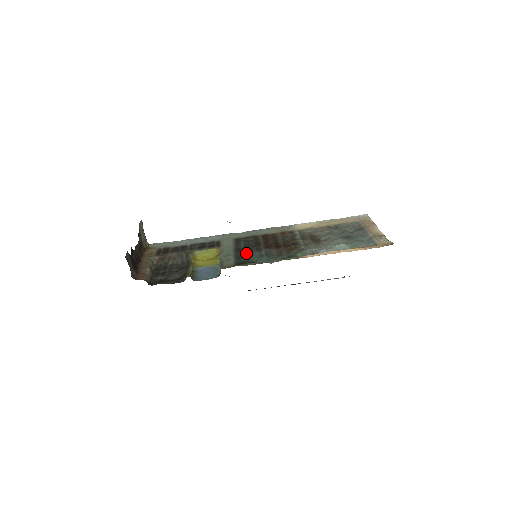
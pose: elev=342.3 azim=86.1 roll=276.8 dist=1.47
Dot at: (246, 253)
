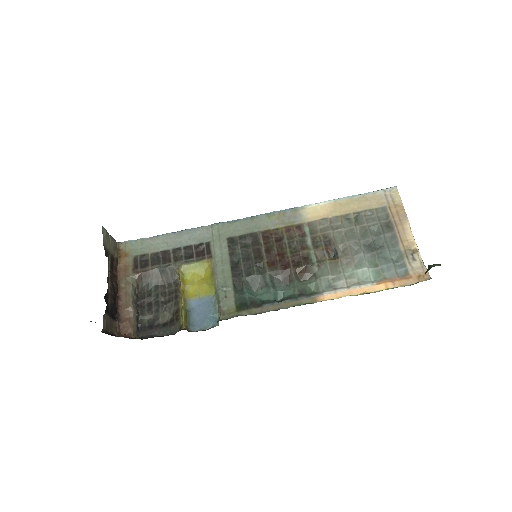
Dot at: (246, 279)
